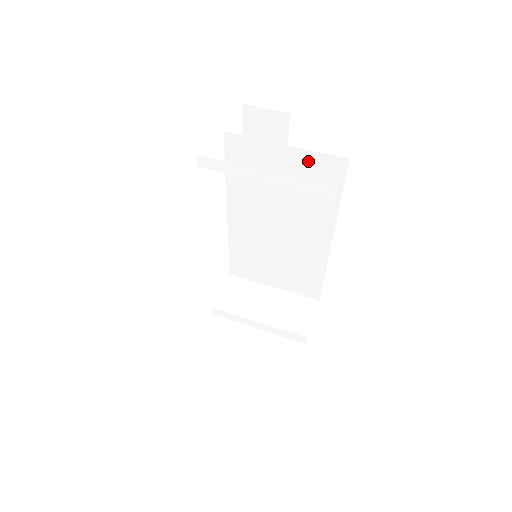
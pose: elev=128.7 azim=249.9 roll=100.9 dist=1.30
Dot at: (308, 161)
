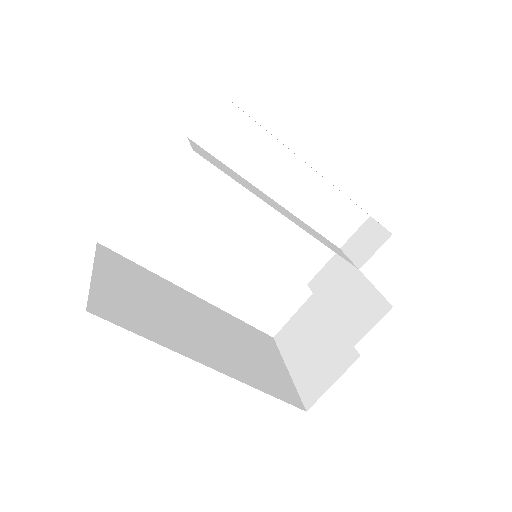
Dot at: occluded
